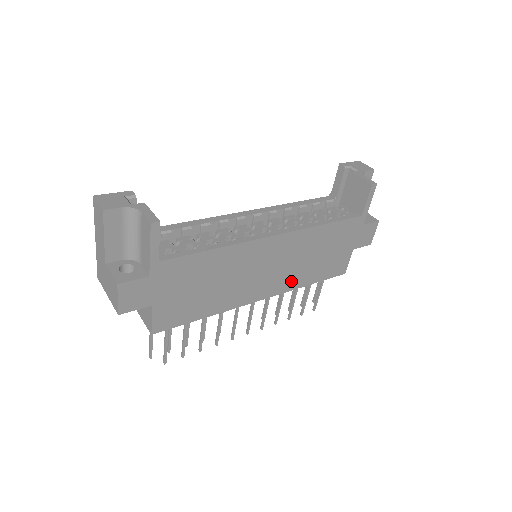
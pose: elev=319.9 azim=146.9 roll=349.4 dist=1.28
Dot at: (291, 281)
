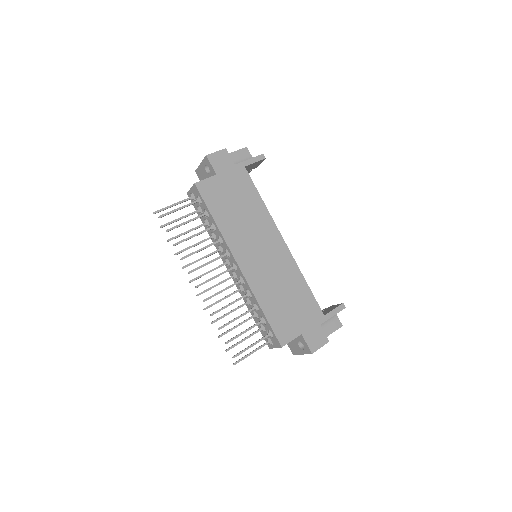
Dot at: (259, 285)
